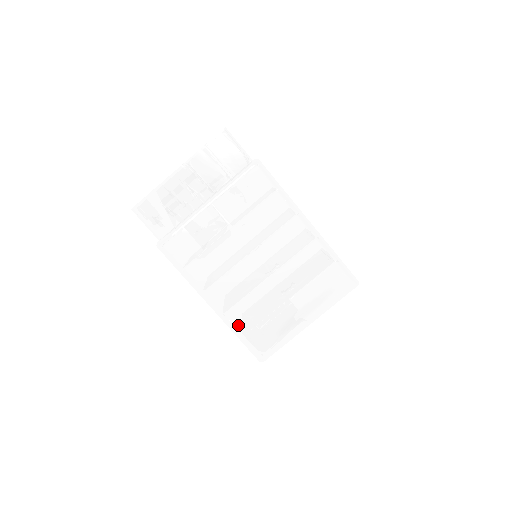
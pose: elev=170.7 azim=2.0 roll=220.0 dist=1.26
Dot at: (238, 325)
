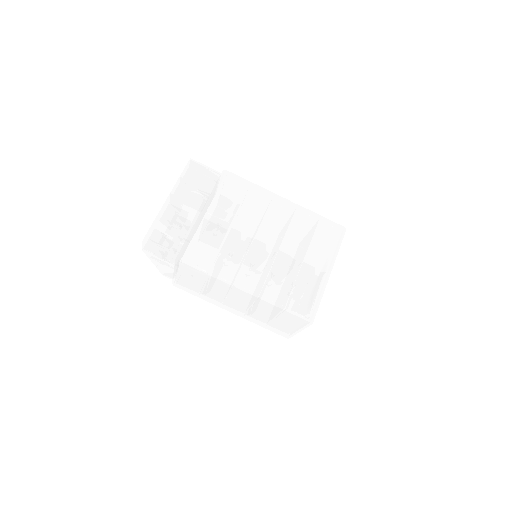
Dot at: (275, 300)
